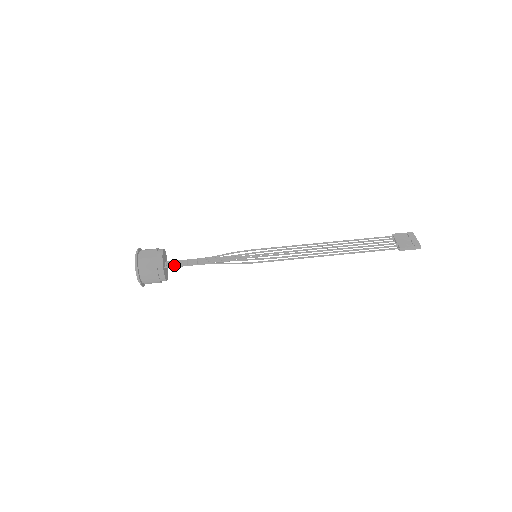
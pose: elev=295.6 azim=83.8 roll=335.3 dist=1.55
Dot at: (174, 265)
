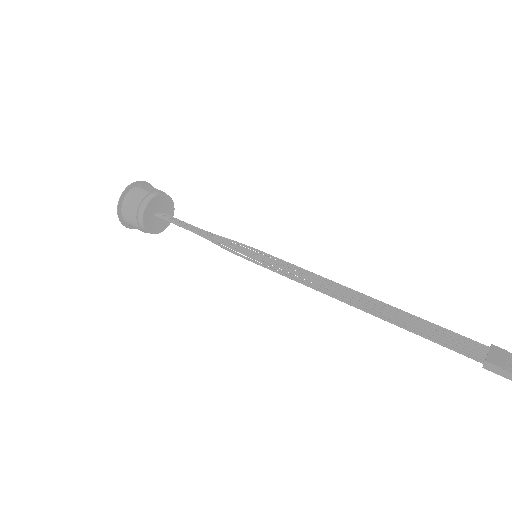
Dot at: (165, 217)
